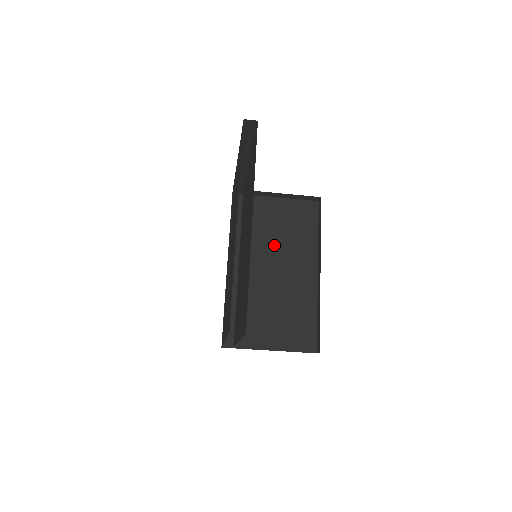
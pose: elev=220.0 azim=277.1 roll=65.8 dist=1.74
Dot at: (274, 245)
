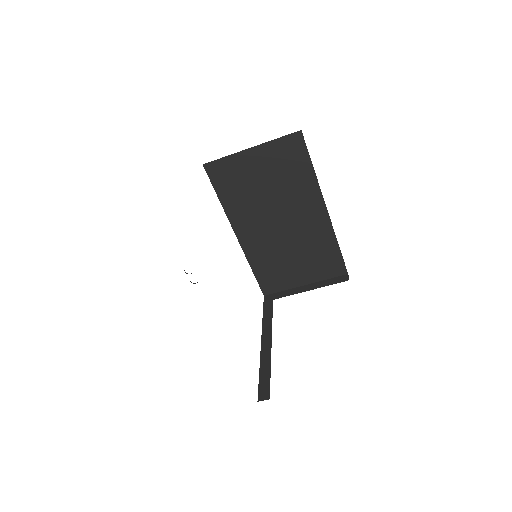
Dot at: (271, 200)
